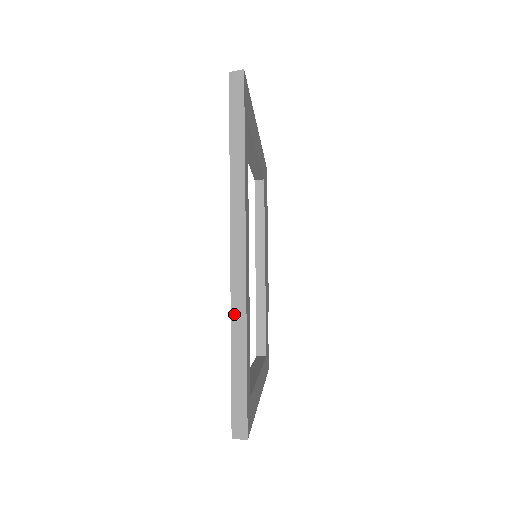
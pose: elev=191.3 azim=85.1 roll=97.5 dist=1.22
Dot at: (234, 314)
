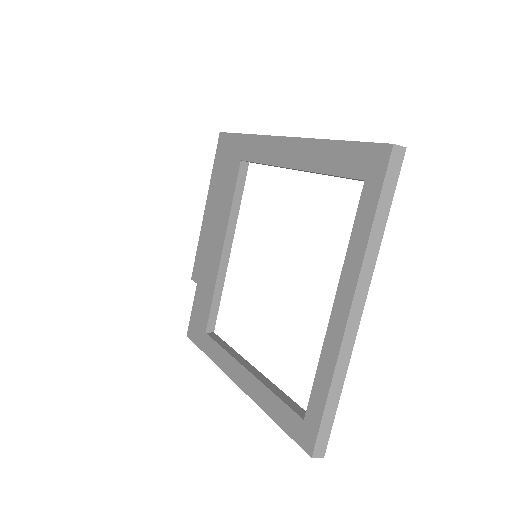
Dot at: (339, 364)
